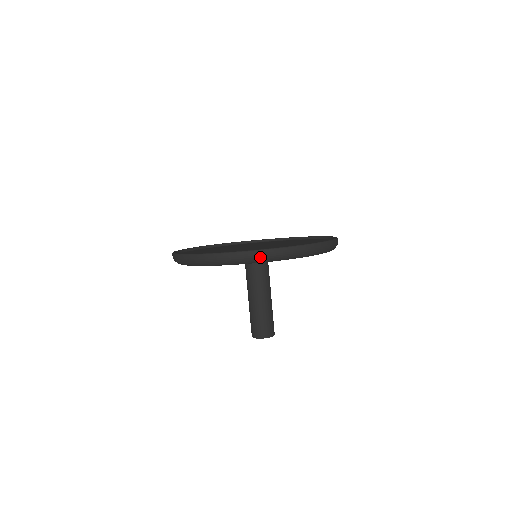
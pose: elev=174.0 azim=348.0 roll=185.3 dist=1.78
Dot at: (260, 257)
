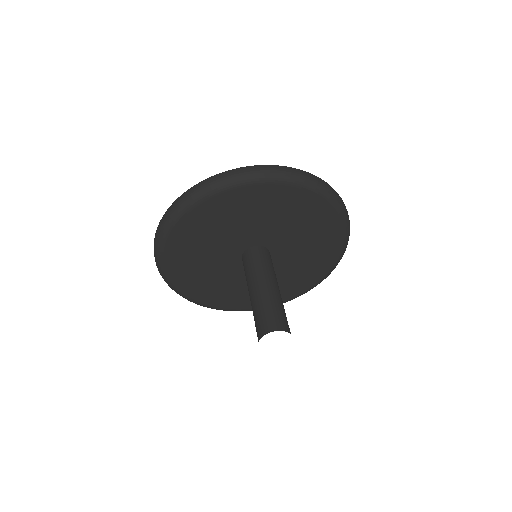
Dot at: (333, 192)
